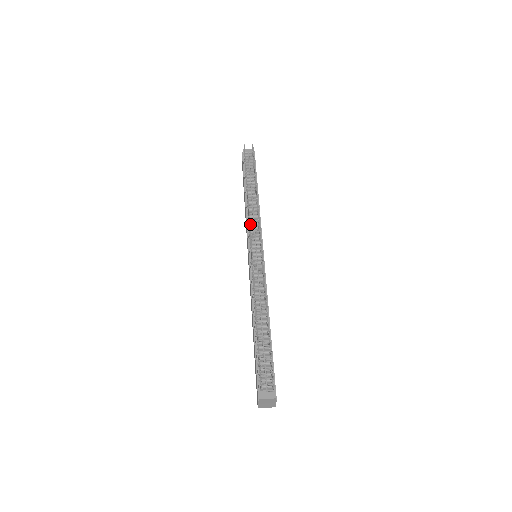
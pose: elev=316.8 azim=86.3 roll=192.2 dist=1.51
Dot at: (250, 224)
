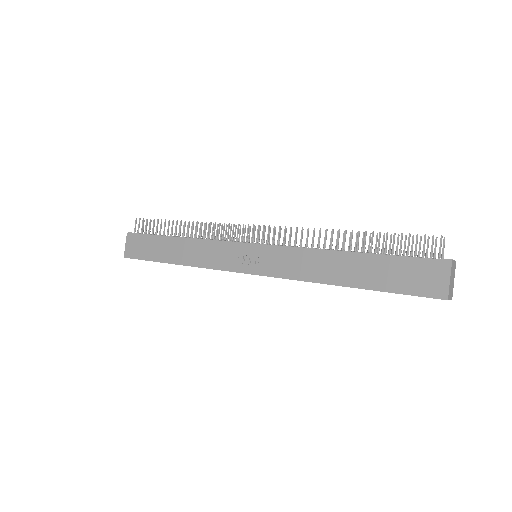
Dot at: (234, 224)
